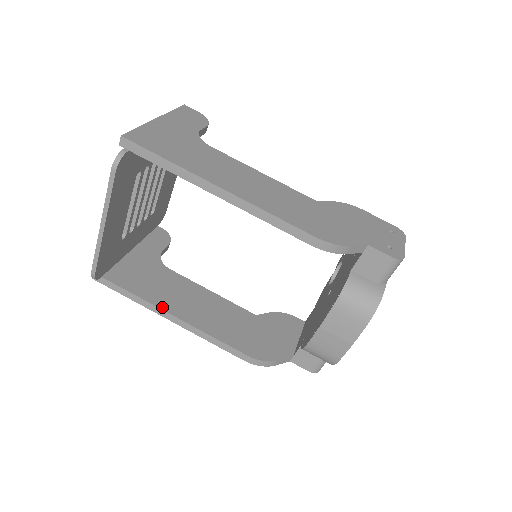
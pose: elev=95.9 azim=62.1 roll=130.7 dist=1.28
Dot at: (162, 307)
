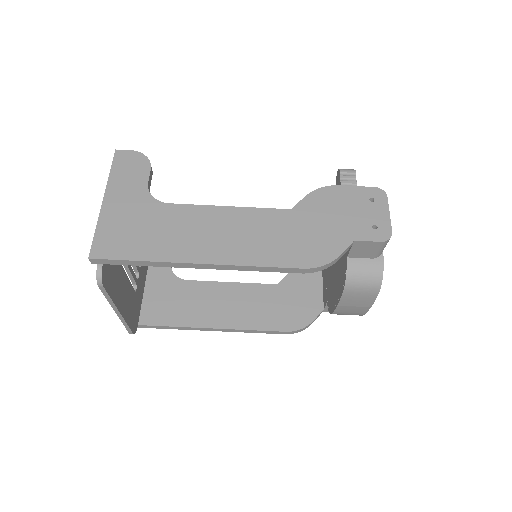
Dot at: (199, 325)
